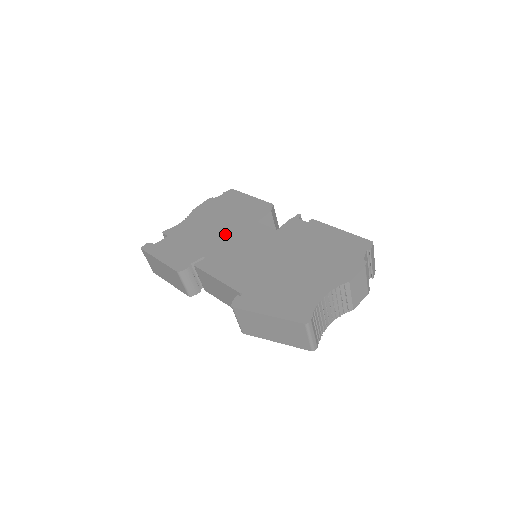
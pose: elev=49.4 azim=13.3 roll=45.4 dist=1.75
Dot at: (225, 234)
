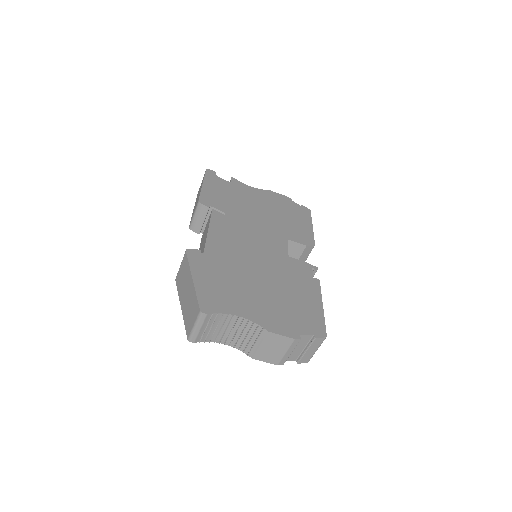
Dot at: (259, 220)
